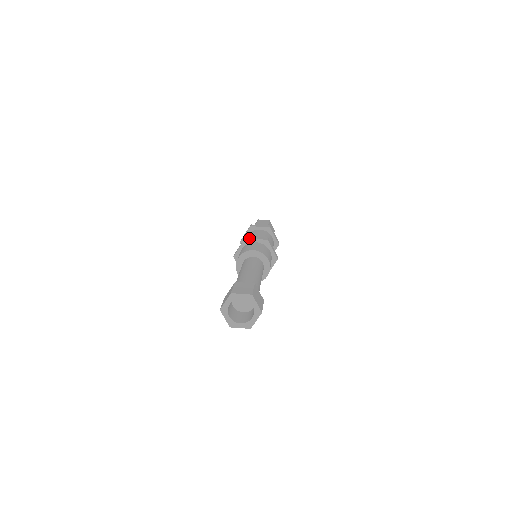
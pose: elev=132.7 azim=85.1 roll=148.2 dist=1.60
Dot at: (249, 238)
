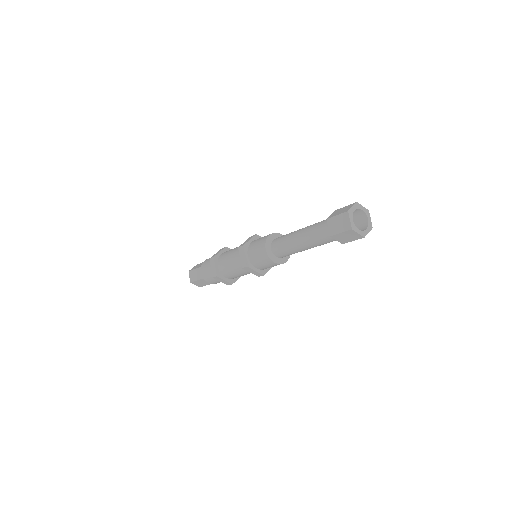
Dot at: (245, 243)
